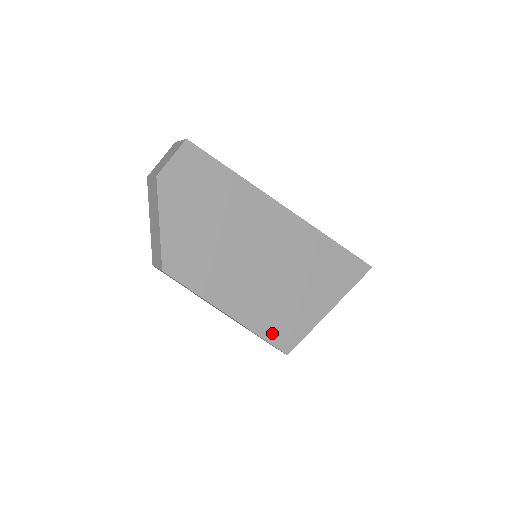
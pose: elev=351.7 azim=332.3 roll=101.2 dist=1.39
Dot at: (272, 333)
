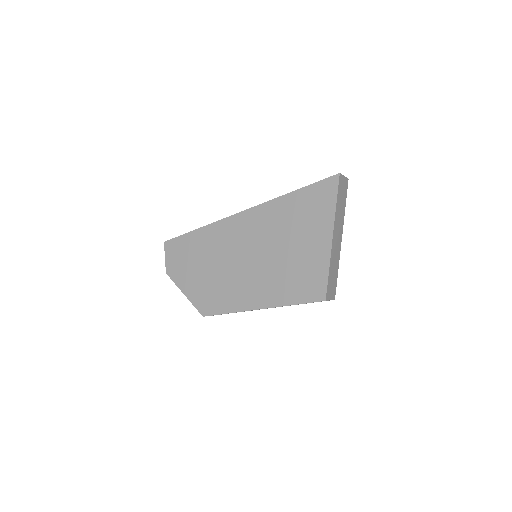
Dot at: (298, 295)
